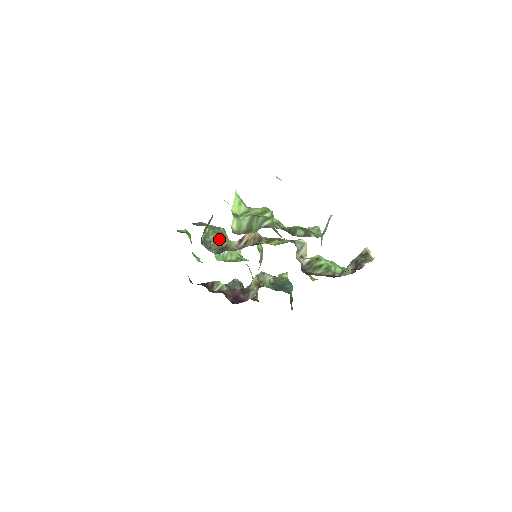
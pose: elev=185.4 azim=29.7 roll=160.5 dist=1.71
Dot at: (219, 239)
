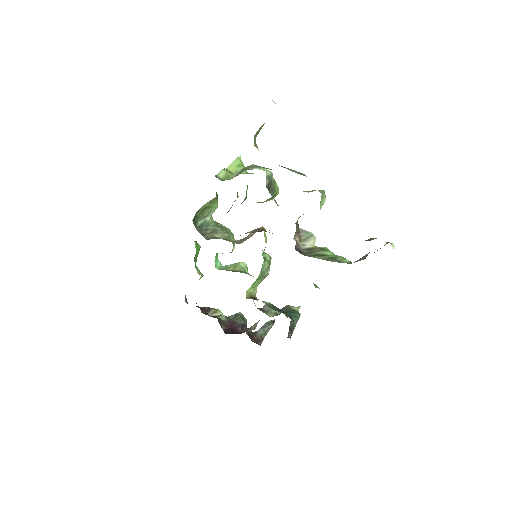
Dot at: (219, 232)
